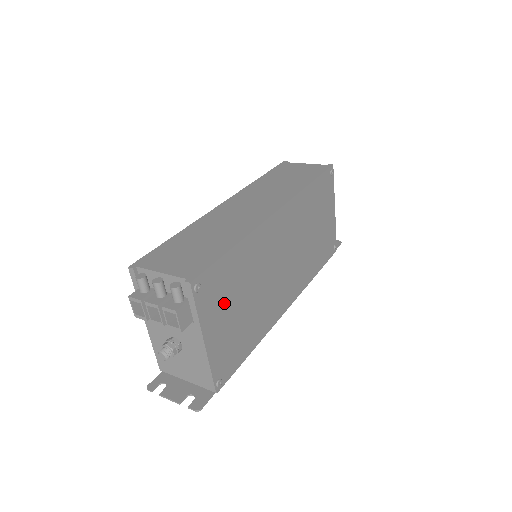
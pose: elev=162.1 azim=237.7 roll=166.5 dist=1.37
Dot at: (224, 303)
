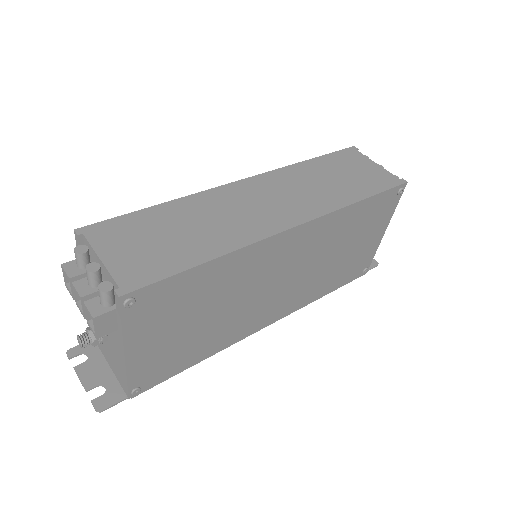
Dot at: (170, 318)
